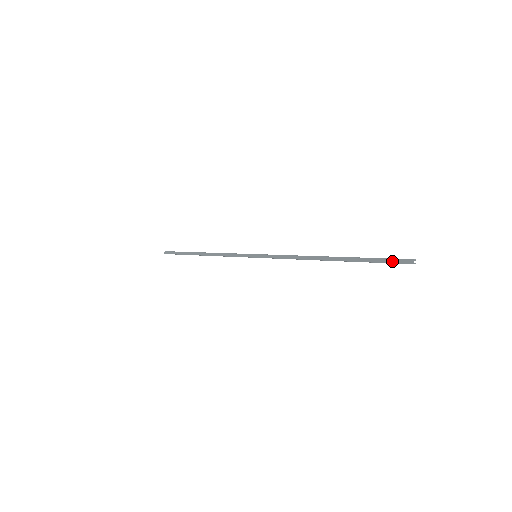
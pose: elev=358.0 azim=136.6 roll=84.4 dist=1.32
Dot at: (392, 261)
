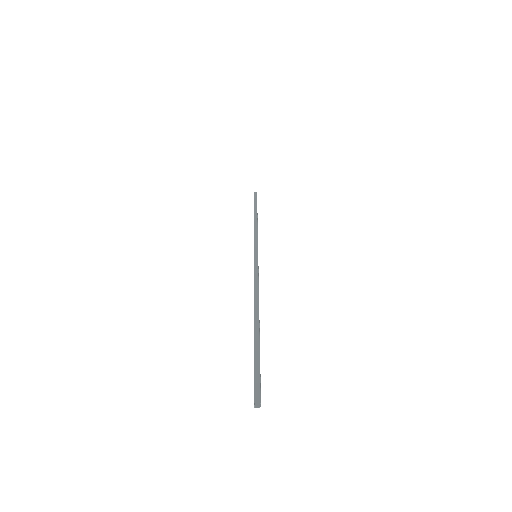
Dot at: (254, 381)
